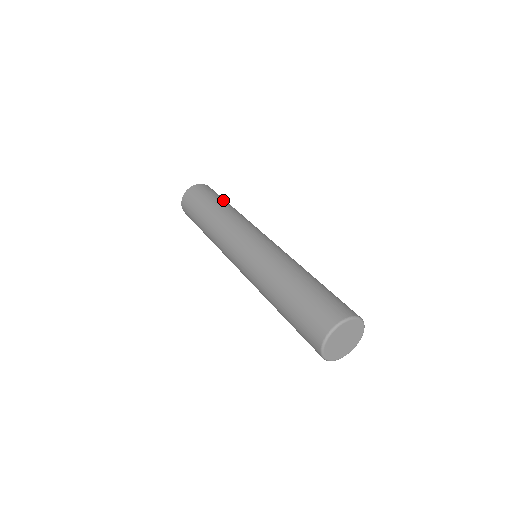
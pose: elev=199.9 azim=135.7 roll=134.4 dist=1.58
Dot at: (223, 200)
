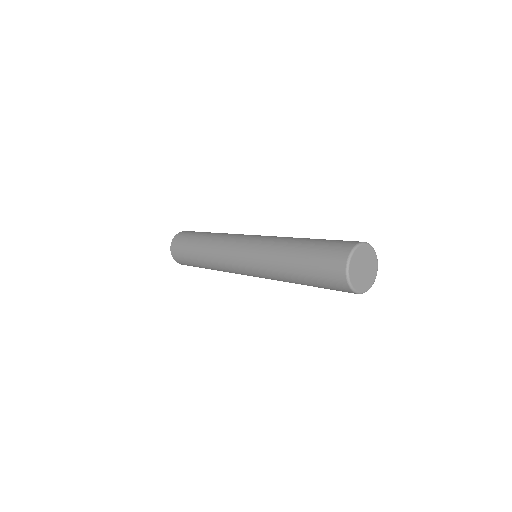
Dot at: occluded
